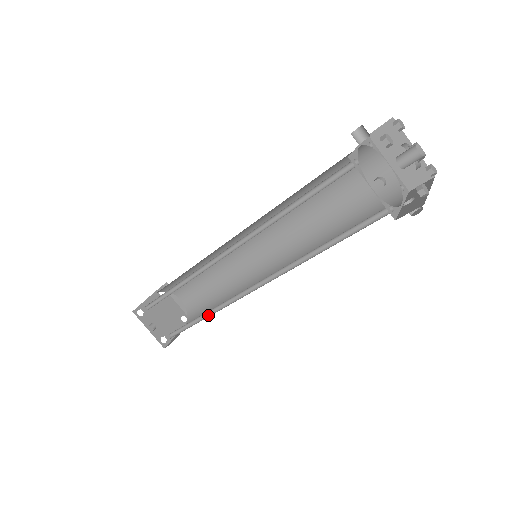
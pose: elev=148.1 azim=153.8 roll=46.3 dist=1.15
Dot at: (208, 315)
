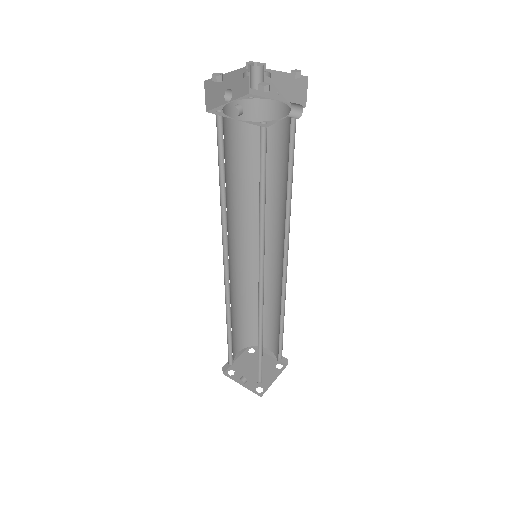
Dot at: (262, 338)
